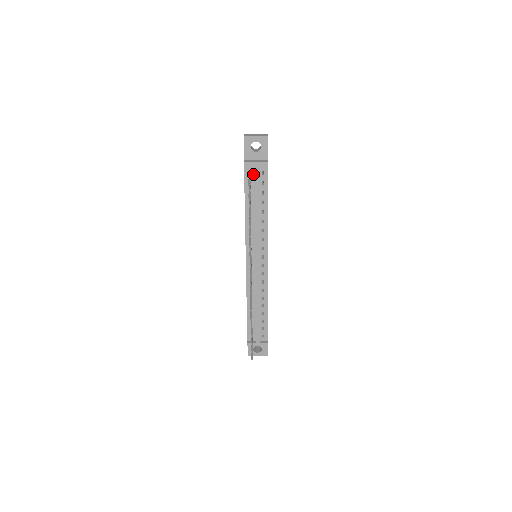
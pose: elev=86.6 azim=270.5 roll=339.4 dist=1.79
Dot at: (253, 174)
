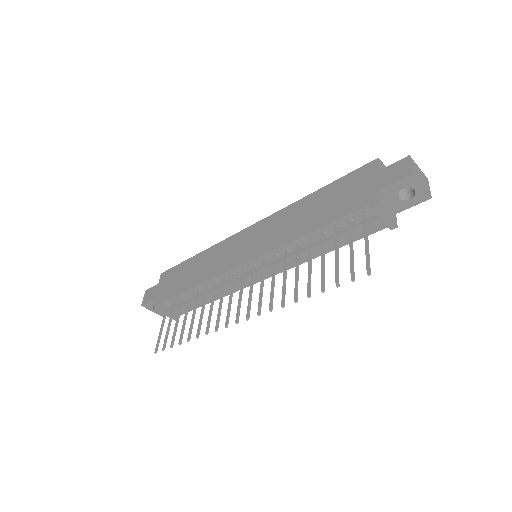
Dot at: (366, 218)
